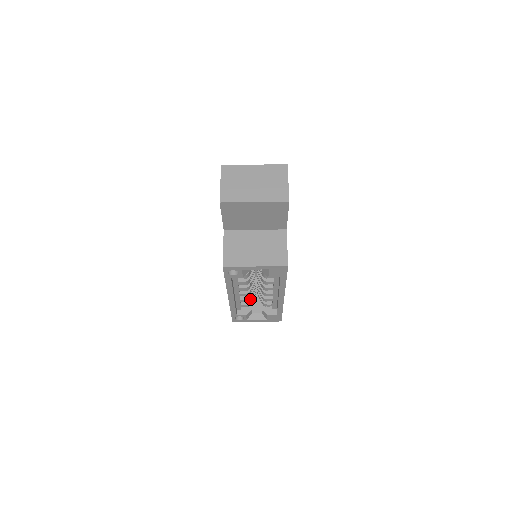
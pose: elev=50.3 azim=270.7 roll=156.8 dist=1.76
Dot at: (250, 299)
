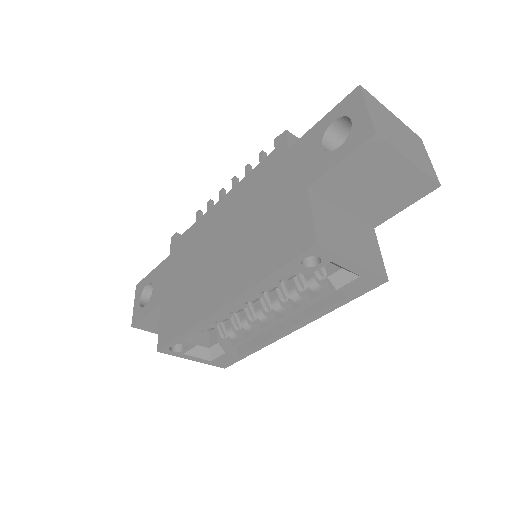
Dot at: occluded
